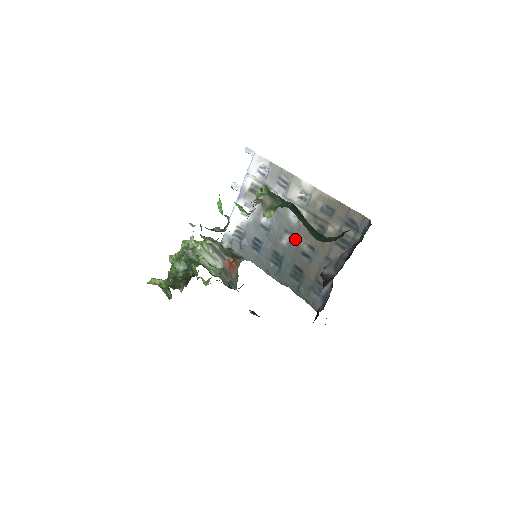
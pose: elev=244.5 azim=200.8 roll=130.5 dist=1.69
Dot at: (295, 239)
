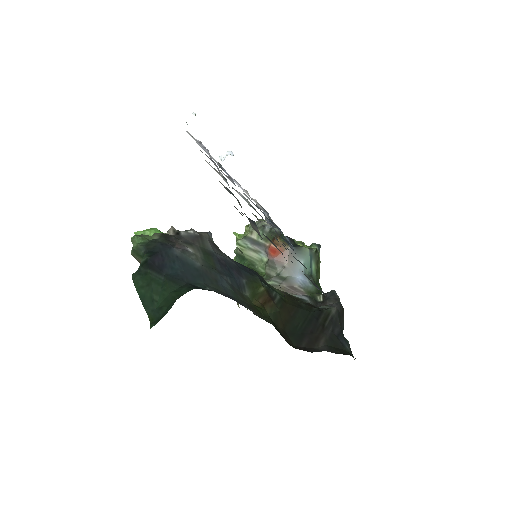
Dot at: occluded
